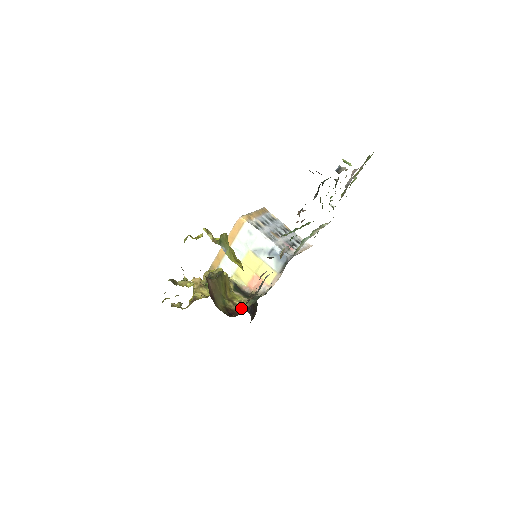
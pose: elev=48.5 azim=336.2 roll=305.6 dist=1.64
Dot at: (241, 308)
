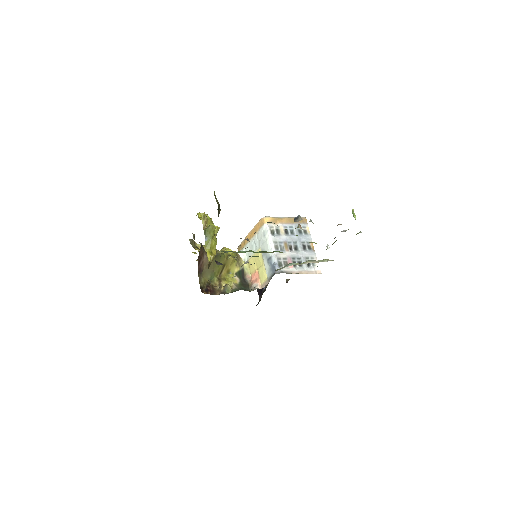
Dot at: (222, 290)
